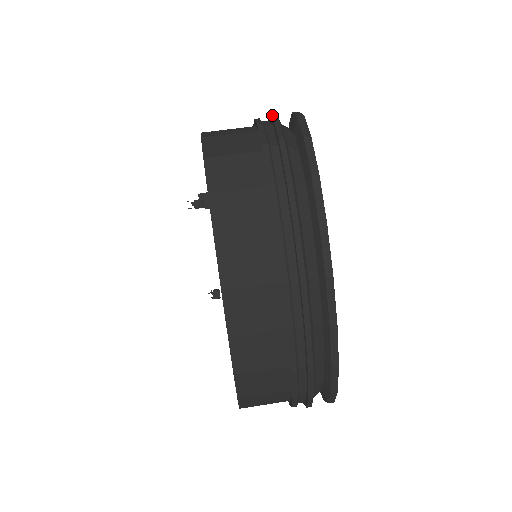
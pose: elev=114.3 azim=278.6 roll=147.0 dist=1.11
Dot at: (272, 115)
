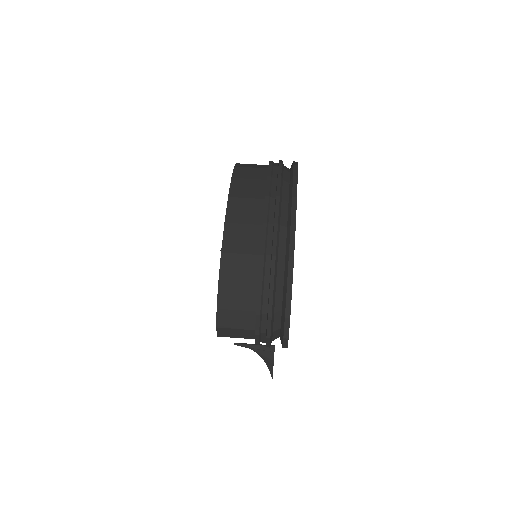
Dot at: occluded
